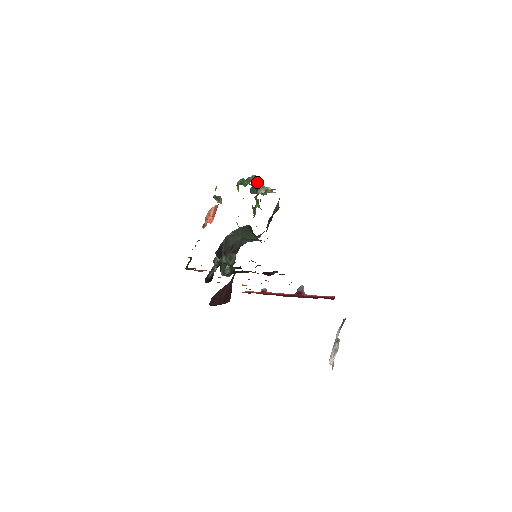
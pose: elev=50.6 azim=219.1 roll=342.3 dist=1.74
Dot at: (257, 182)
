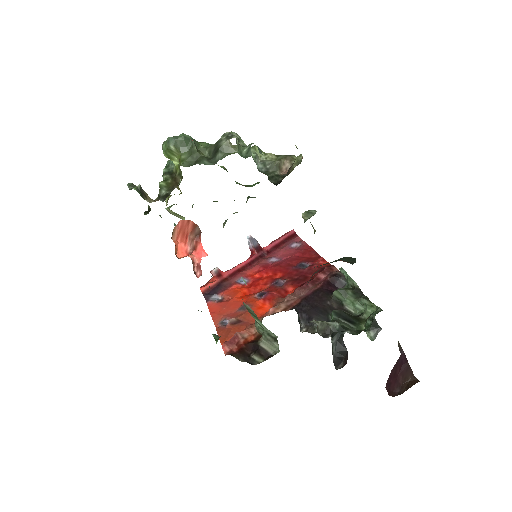
Dot at: occluded
